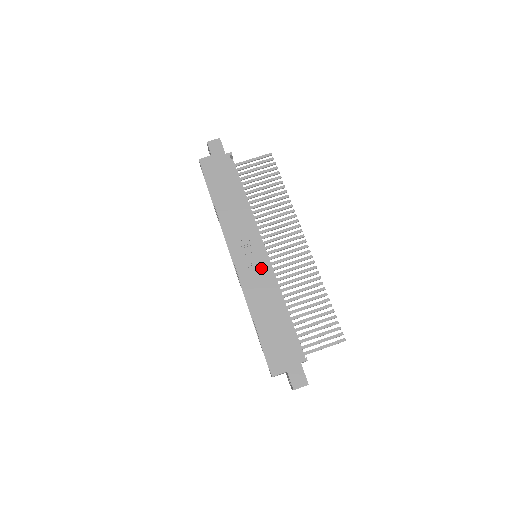
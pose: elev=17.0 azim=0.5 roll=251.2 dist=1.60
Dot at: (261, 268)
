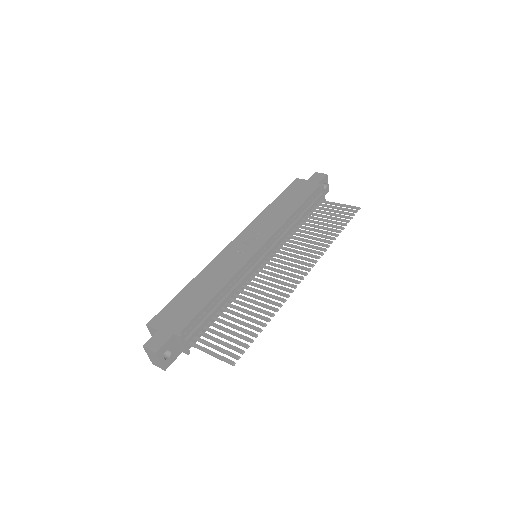
Dot at: (242, 256)
